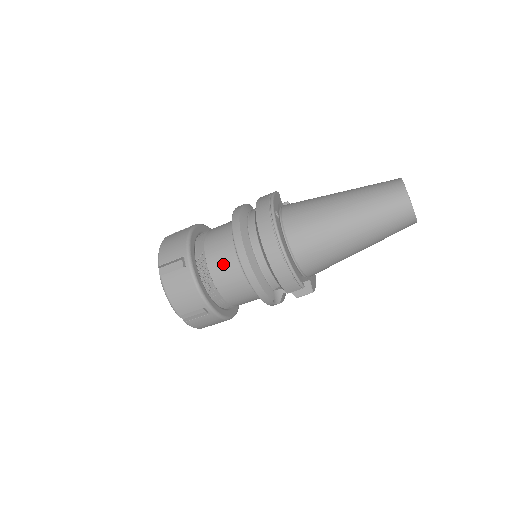
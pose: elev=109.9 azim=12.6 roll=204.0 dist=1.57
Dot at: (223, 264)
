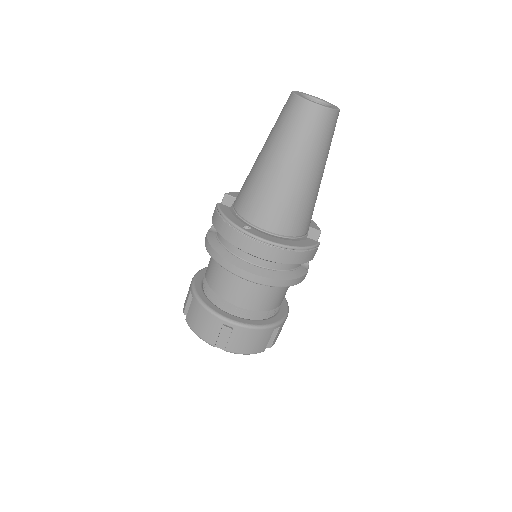
Dot at: (253, 296)
